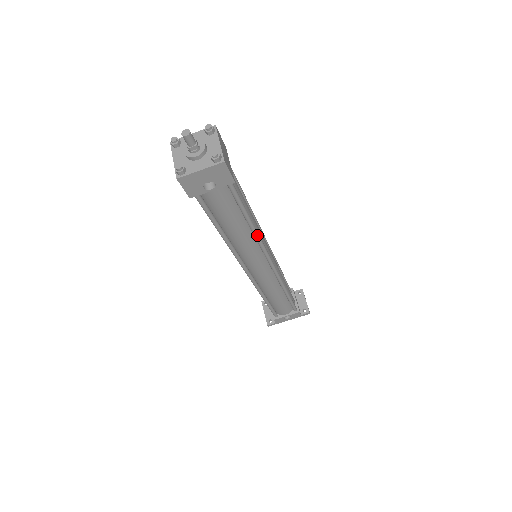
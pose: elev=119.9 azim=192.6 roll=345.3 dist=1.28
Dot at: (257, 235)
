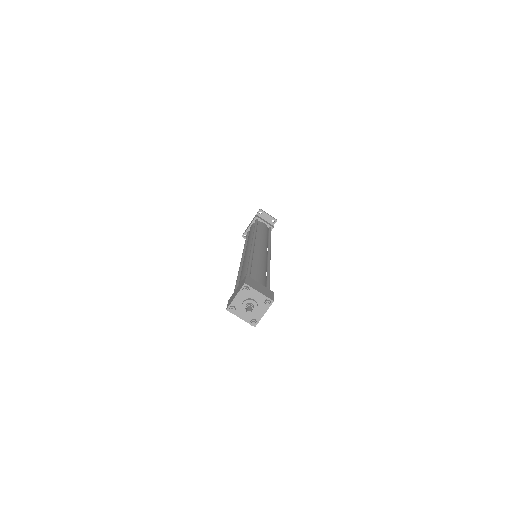
Dot at: occluded
